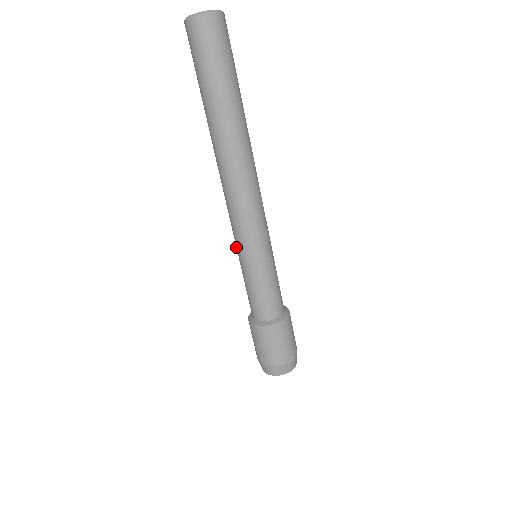
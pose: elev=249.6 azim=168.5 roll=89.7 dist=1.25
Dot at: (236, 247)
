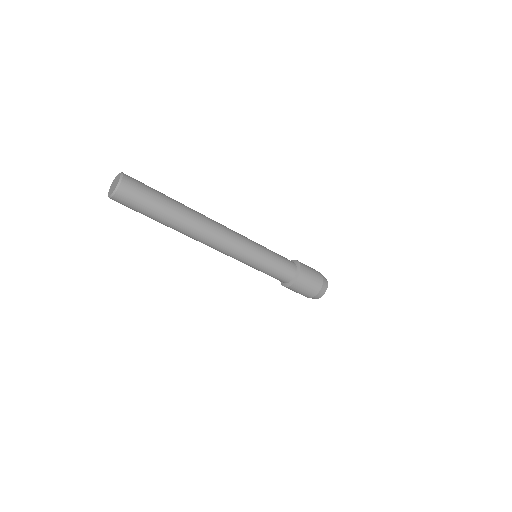
Dot at: occluded
